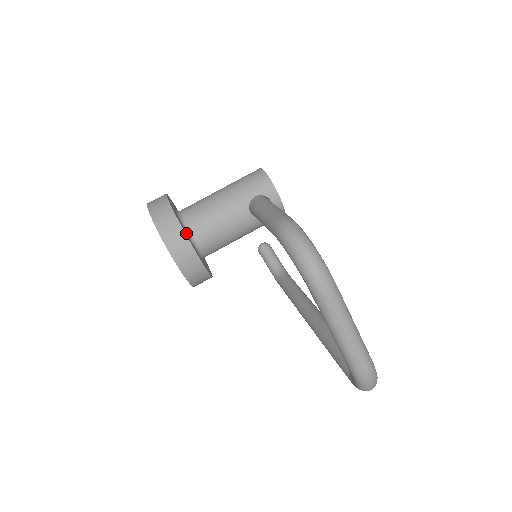
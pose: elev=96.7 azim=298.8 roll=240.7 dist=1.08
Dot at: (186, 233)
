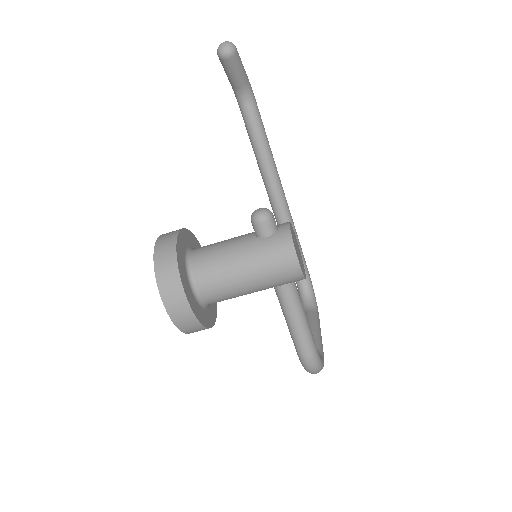
Dot at: (208, 314)
